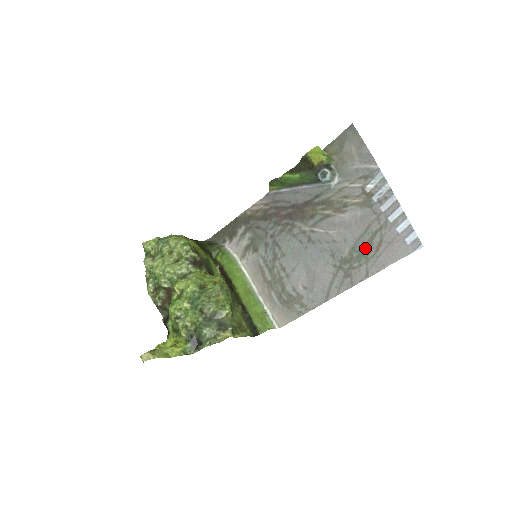
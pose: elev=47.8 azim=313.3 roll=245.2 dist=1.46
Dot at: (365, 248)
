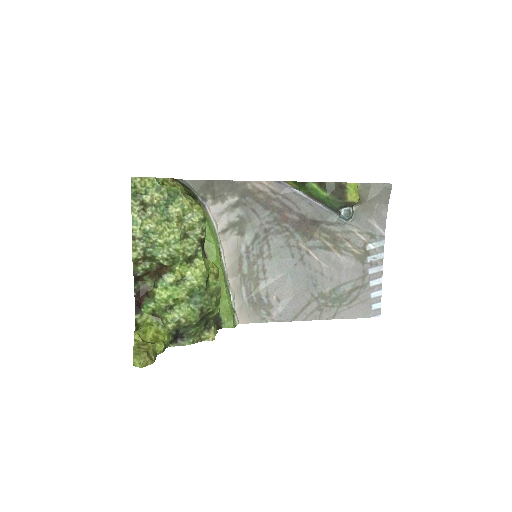
Dot at: (344, 295)
